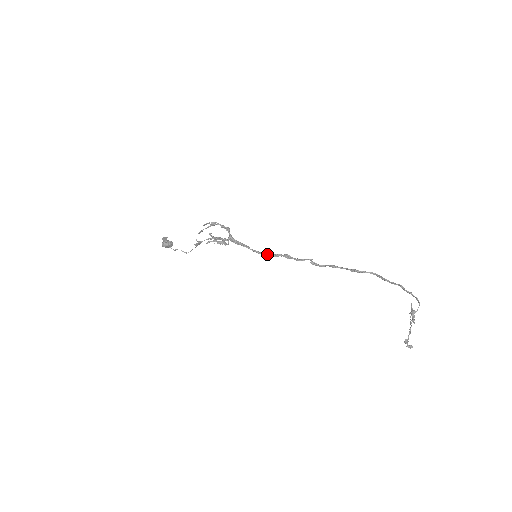
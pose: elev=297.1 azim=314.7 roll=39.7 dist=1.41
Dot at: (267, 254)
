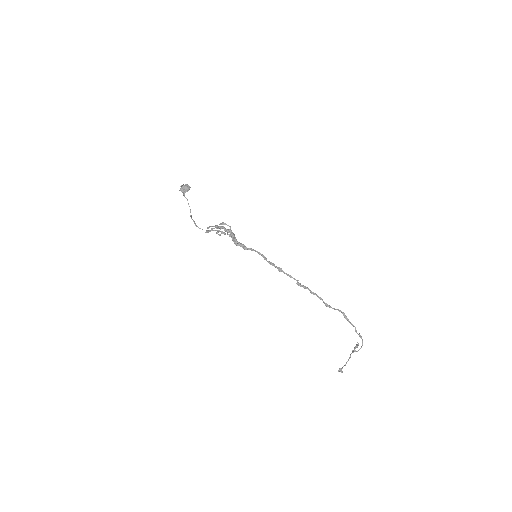
Dot at: (265, 259)
